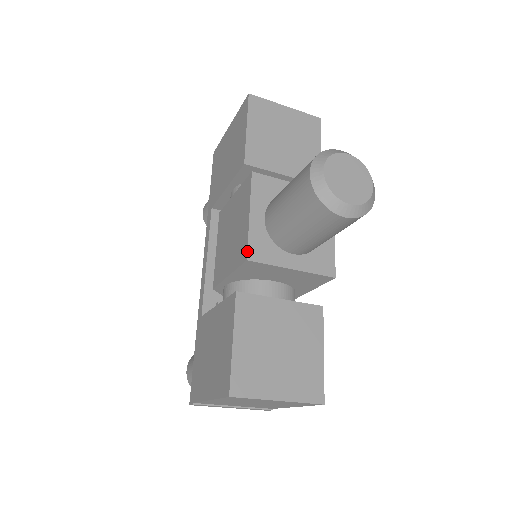
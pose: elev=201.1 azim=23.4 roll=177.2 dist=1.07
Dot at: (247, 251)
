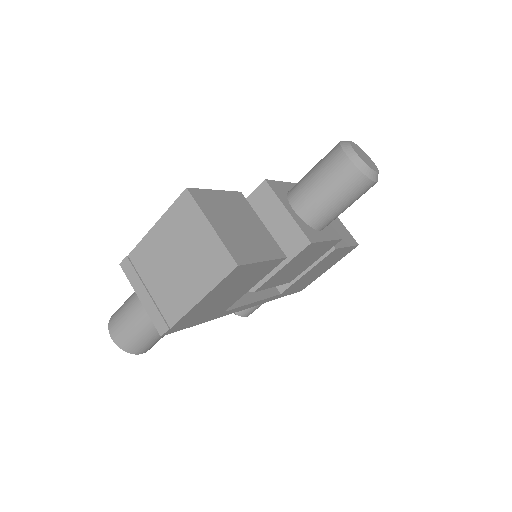
Dot at: occluded
